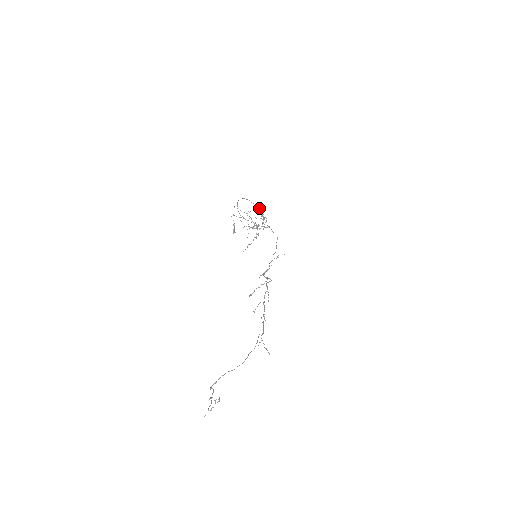
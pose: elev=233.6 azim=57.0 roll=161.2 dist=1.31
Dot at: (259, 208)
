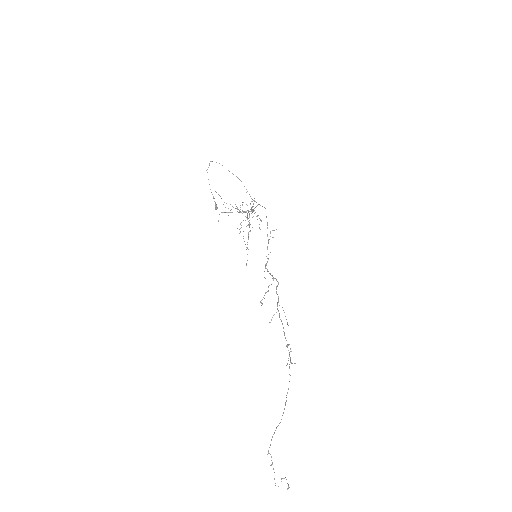
Dot at: occluded
